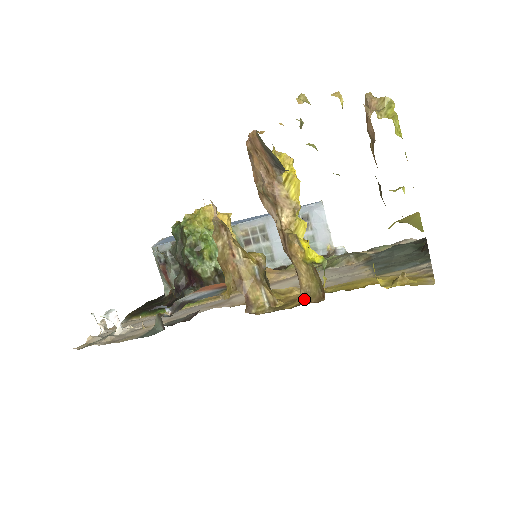
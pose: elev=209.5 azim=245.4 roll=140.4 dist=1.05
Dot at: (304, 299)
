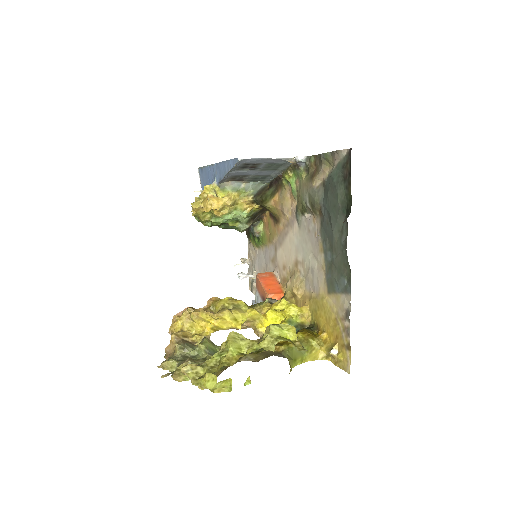
Dot at: occluded
